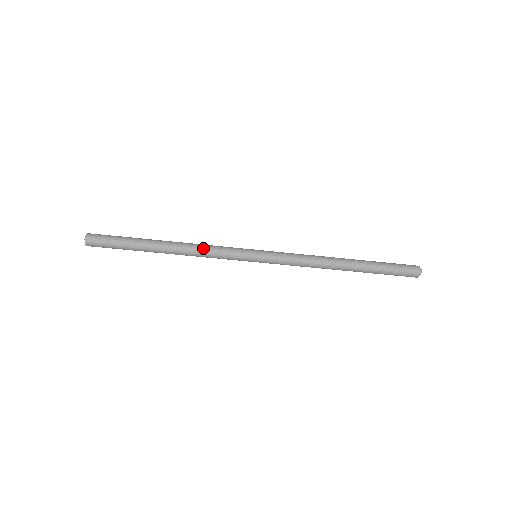
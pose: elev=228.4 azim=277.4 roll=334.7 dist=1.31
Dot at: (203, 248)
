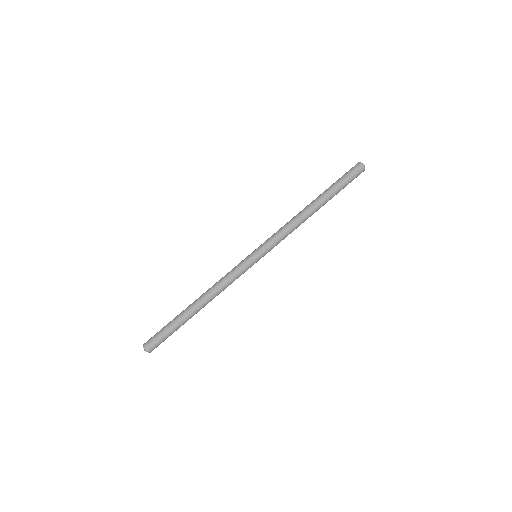
Dot at: (220, 284)
